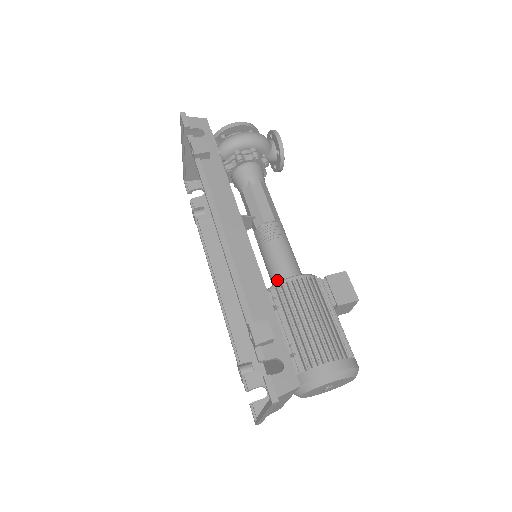
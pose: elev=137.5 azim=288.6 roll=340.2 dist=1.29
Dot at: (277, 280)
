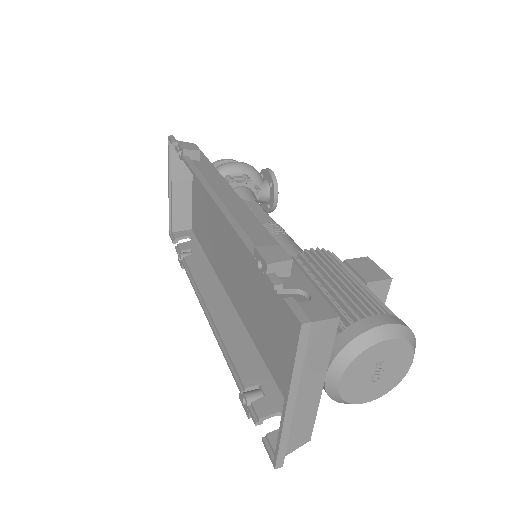
Dot at: occluded
